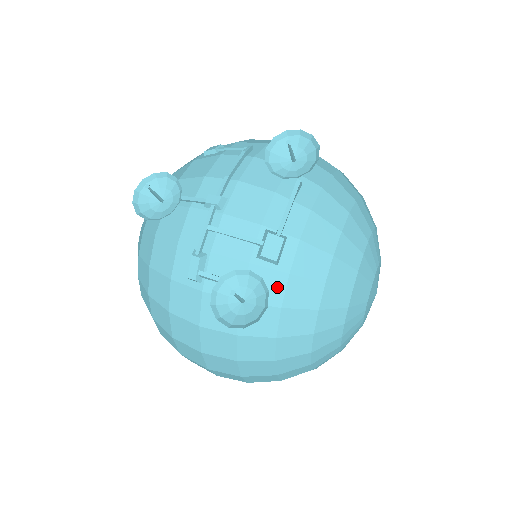
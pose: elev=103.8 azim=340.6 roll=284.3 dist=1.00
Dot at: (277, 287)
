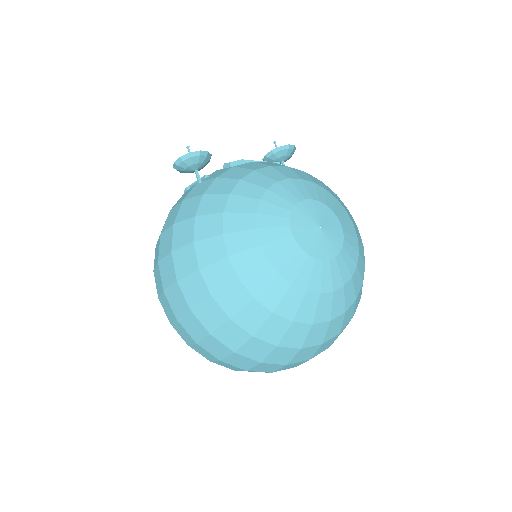
Dot at: (222, 172)
